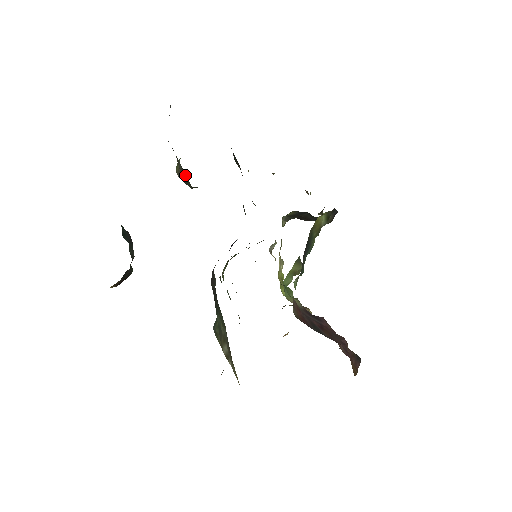
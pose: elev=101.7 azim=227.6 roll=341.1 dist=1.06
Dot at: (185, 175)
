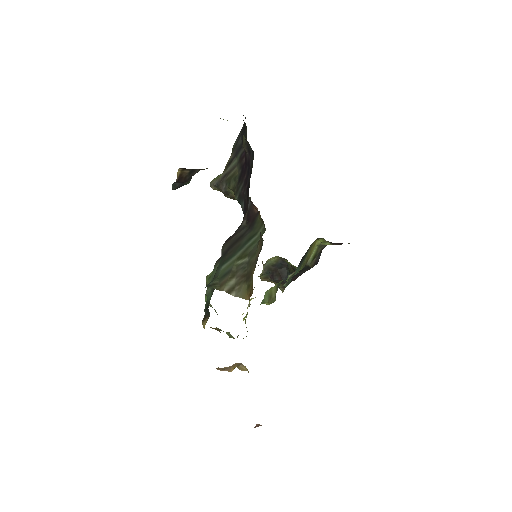
Dot at: (235, 170)
